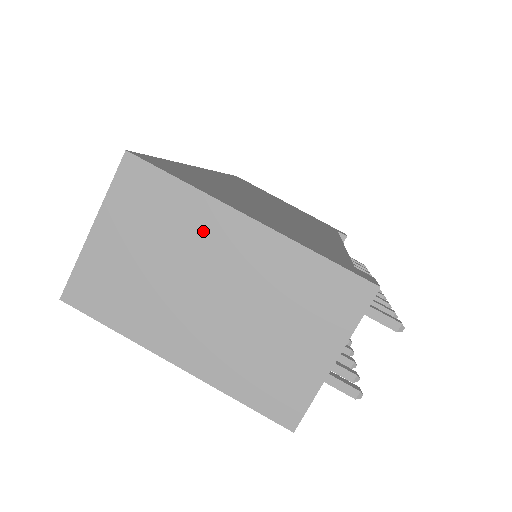
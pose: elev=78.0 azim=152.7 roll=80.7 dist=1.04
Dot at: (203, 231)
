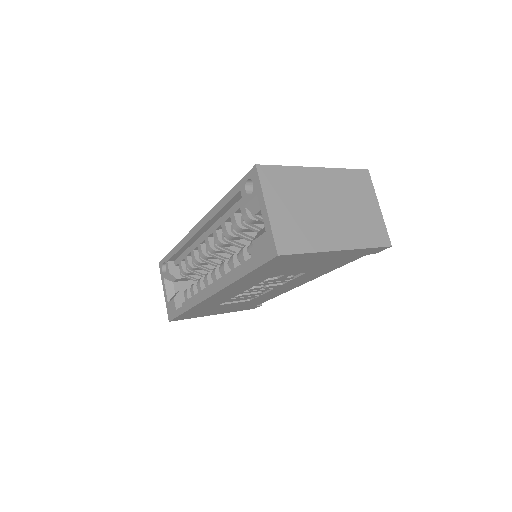
Dot at: (307, 183)
